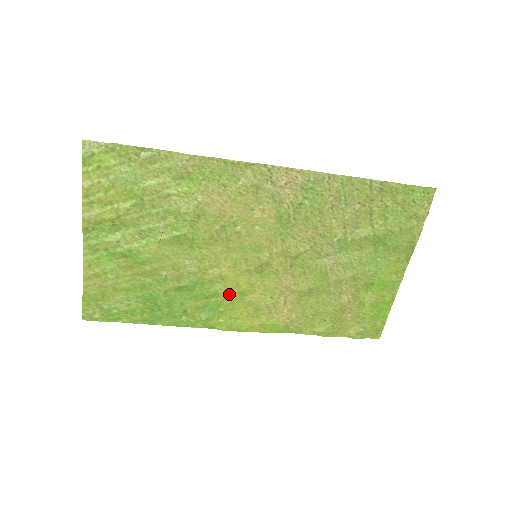
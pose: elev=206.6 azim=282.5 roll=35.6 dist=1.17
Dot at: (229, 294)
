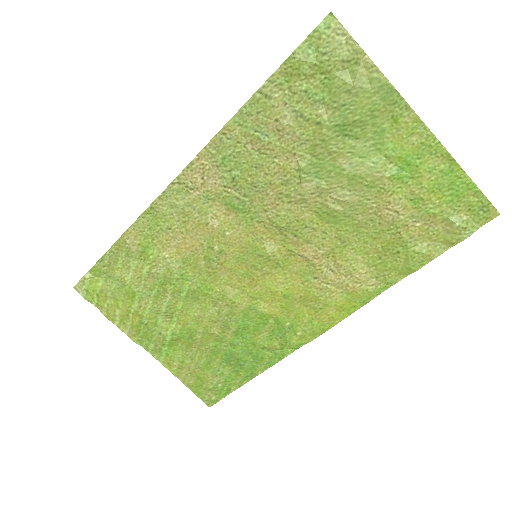
Dot at: (277, 306)
